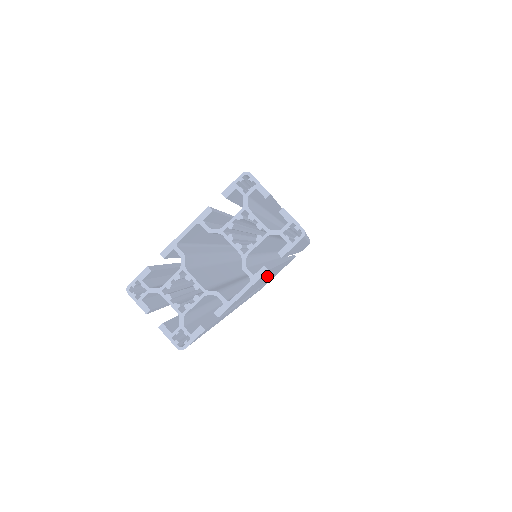
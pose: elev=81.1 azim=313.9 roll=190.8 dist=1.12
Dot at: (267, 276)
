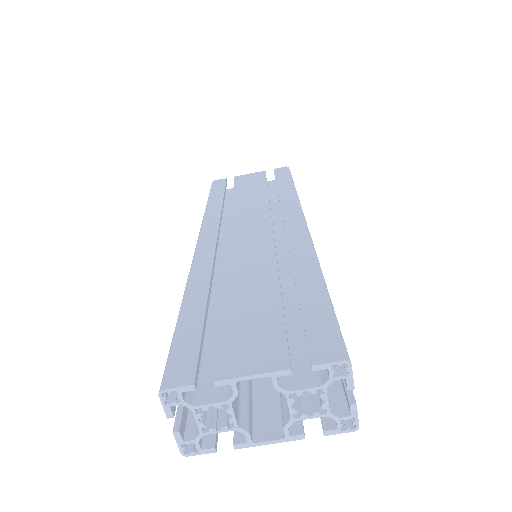
Dot at: occluded
